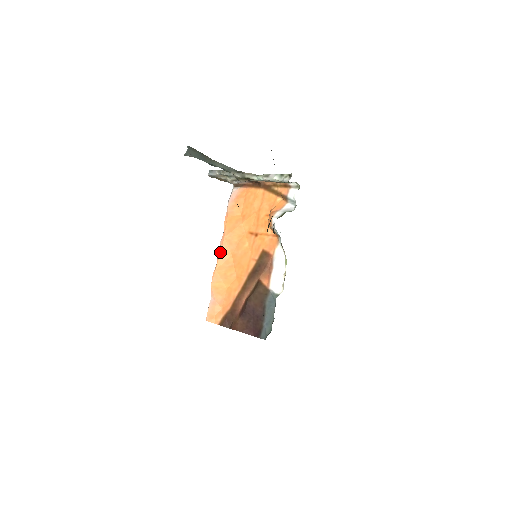
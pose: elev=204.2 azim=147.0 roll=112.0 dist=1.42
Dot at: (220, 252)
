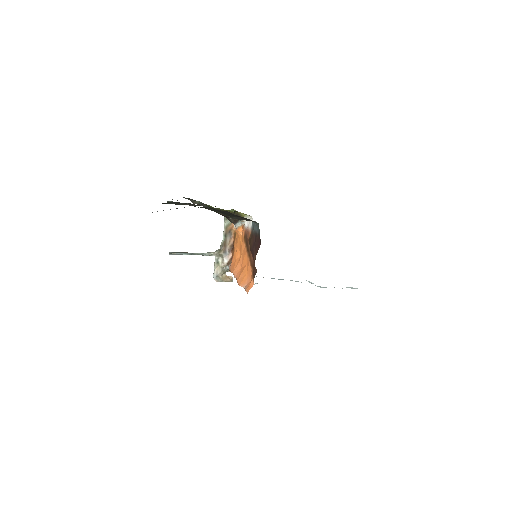
Dot at: (235, 277)
